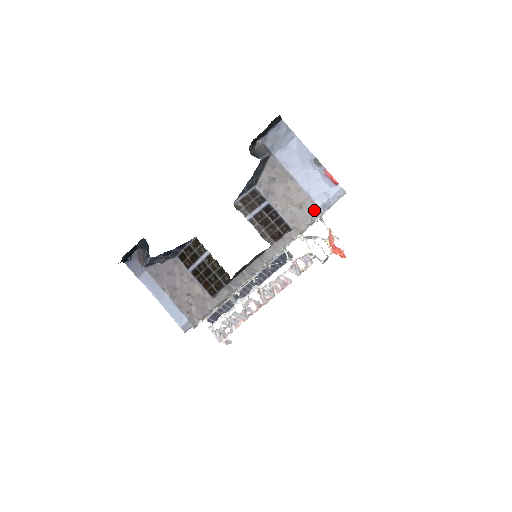
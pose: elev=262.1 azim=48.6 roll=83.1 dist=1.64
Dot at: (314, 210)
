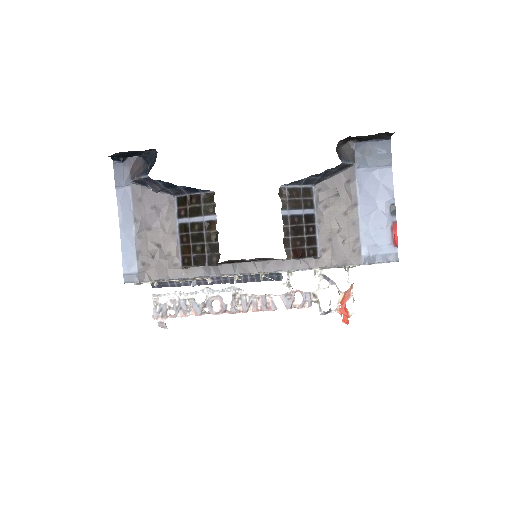
Dot at: (354, 255)
